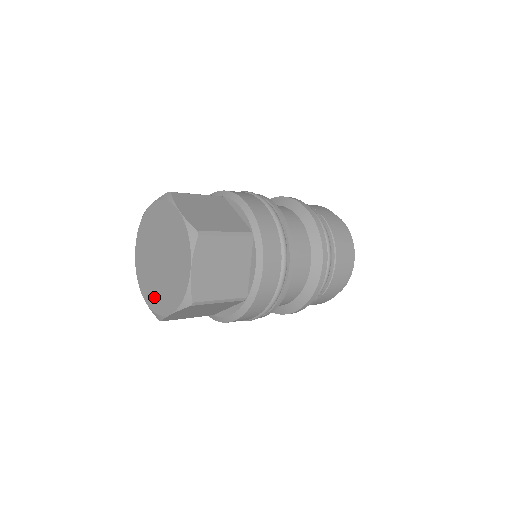
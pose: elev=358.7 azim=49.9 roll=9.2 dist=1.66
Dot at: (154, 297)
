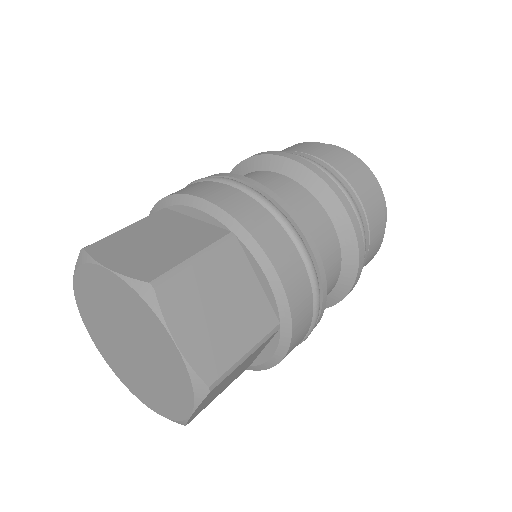
Dot at: (116, 365)
